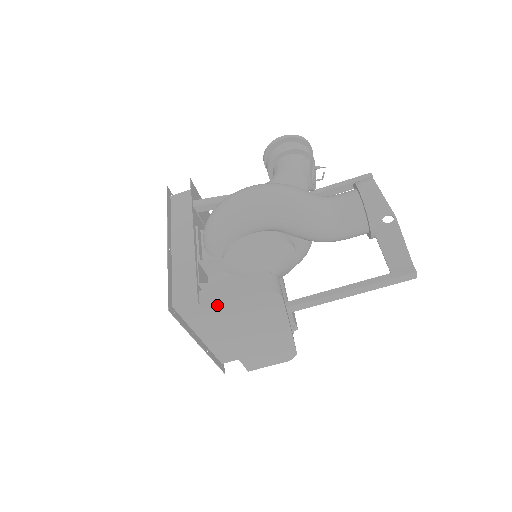
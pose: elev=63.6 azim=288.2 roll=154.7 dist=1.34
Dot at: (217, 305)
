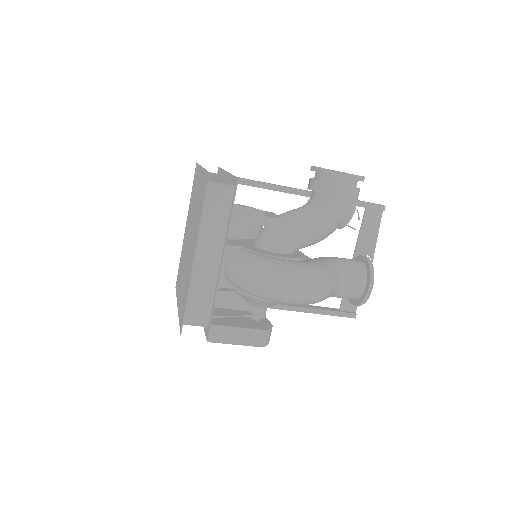
Dot at: (222, 343)
